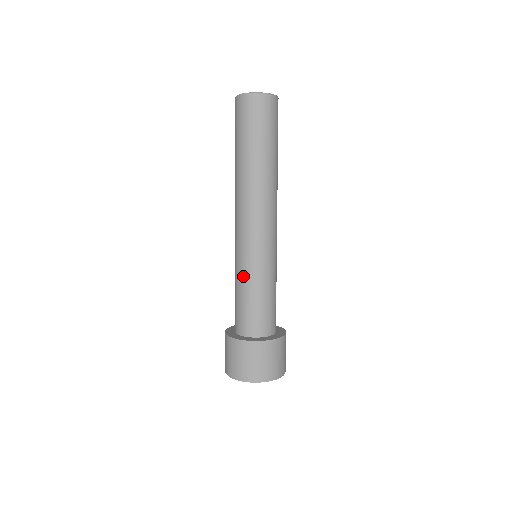
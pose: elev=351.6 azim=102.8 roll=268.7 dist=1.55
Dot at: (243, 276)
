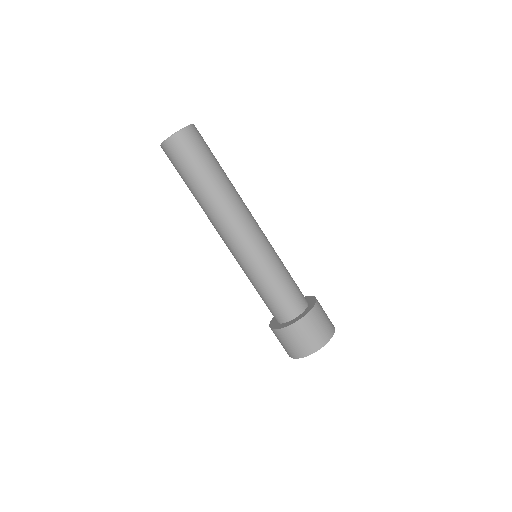
Dot at: (250, 280)
